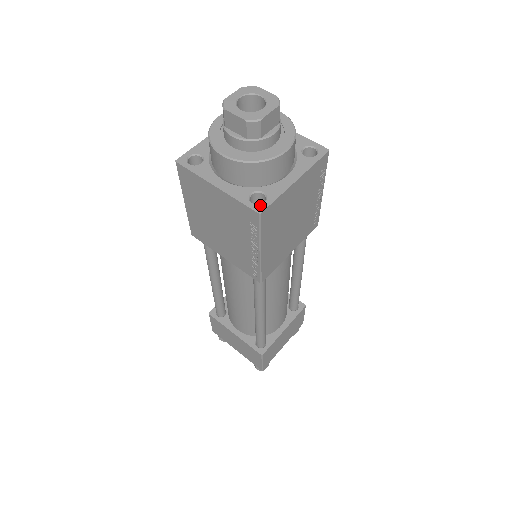
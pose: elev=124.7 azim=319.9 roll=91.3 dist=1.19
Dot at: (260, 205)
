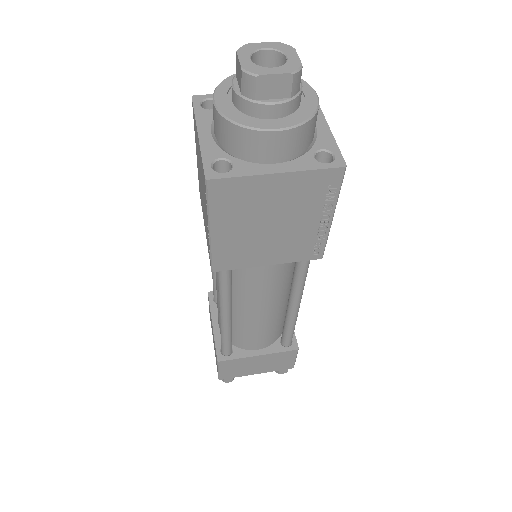
Dot at: (216, 172)
